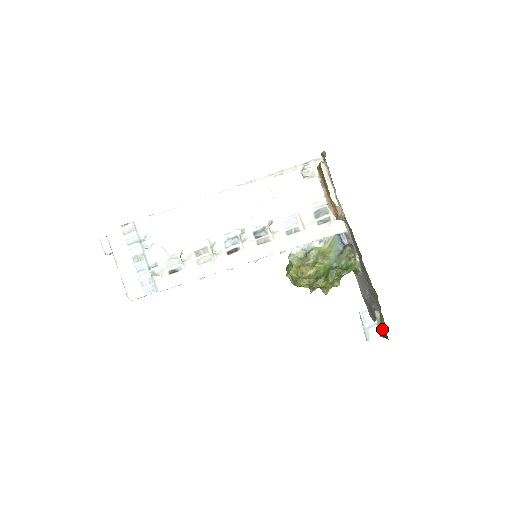
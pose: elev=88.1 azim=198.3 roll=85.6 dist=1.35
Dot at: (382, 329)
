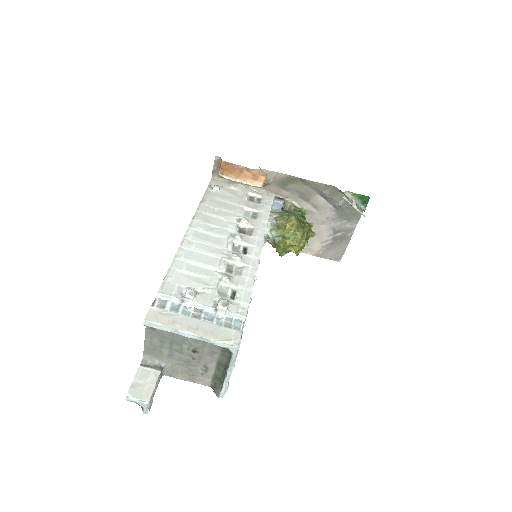
Dot at: (360, 201)
